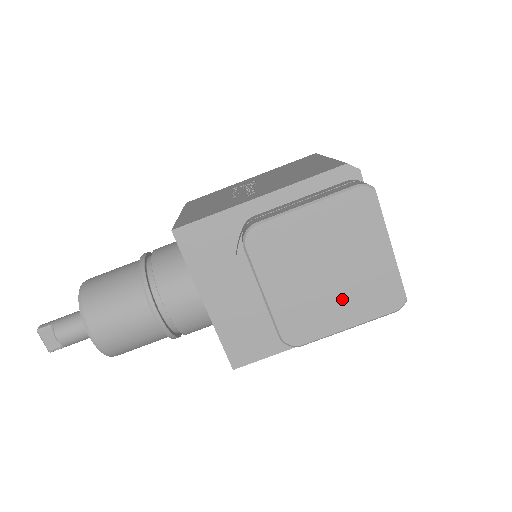
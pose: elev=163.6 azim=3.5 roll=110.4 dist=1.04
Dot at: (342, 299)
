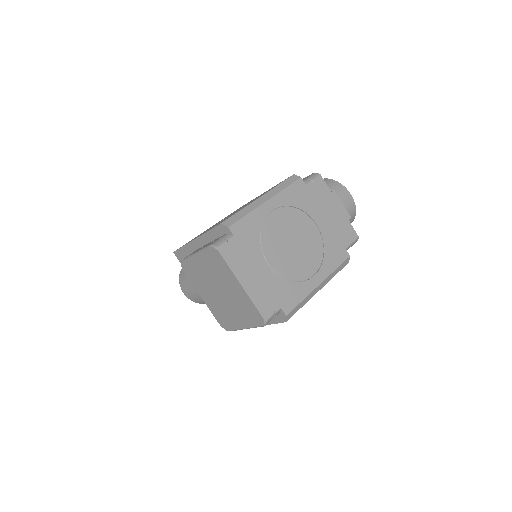
Dot at: (234, 311)
